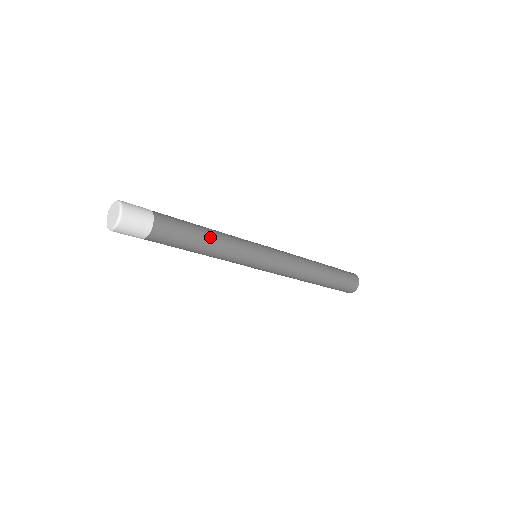
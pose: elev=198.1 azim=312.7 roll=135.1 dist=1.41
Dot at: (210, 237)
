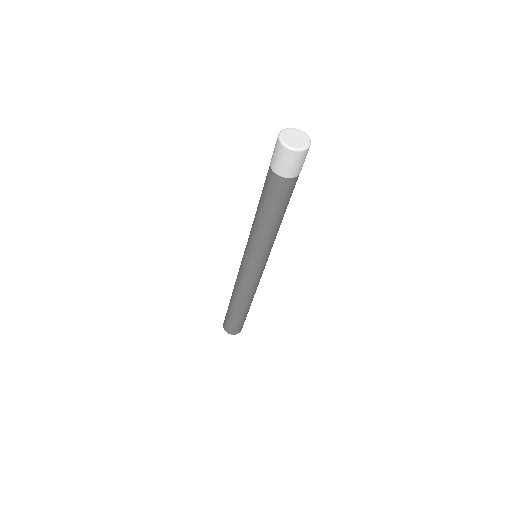
Dot at: occluded
